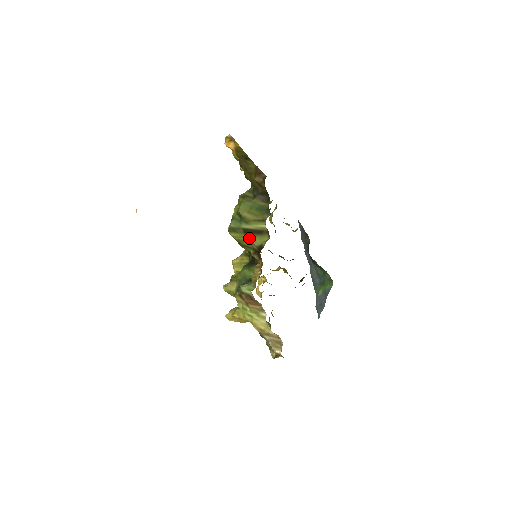
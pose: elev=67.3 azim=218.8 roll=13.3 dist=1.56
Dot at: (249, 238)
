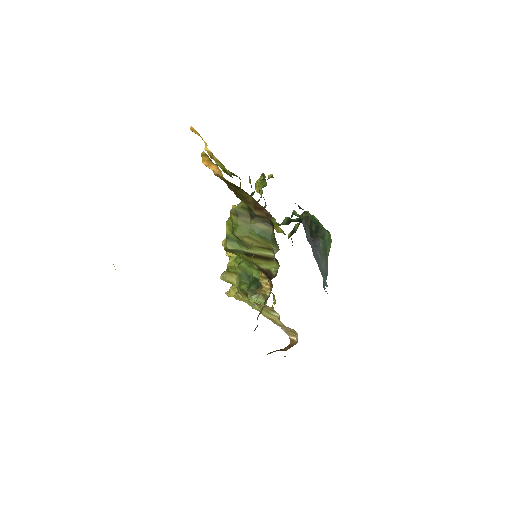
Dot at: (253, 261)
